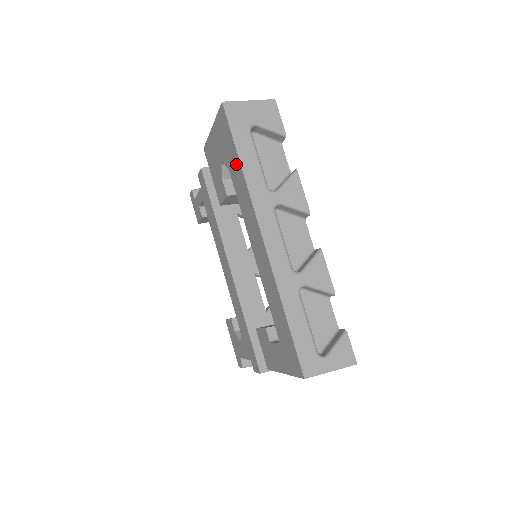
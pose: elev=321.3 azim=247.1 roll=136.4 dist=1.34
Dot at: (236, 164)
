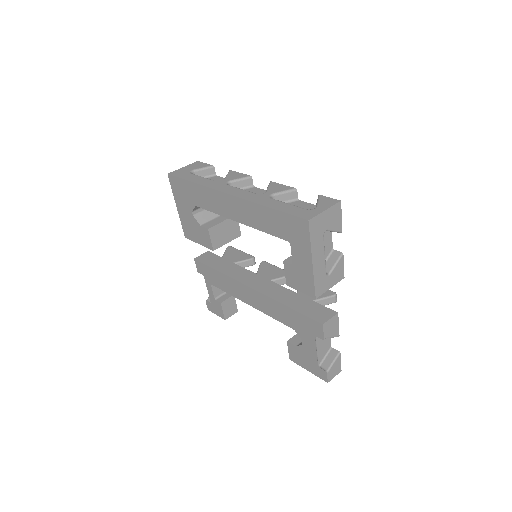
Dot at: (193, 189)
